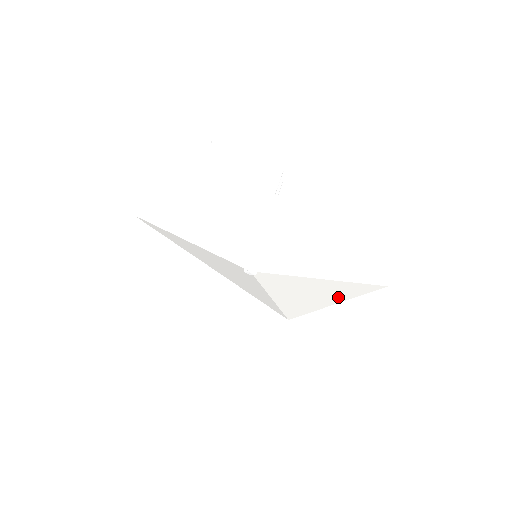
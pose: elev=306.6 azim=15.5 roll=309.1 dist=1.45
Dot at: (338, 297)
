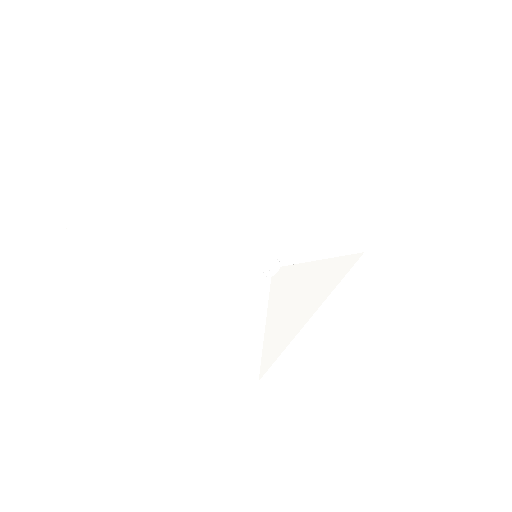
Dot at: (323, 295)
